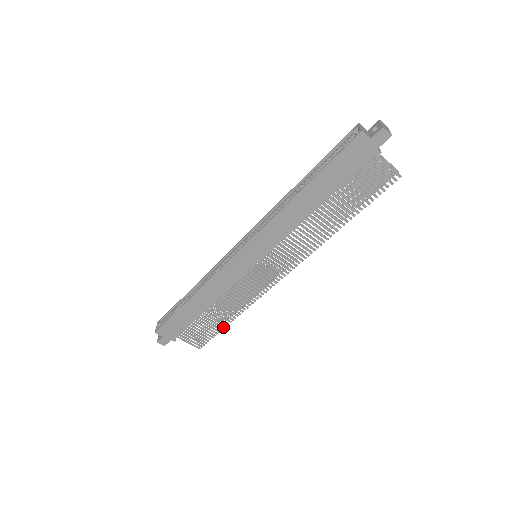
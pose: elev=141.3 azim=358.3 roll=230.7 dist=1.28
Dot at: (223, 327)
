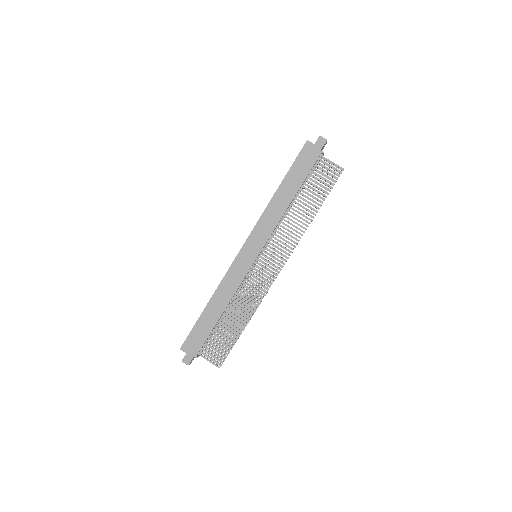
Dot at: (237, 336)
